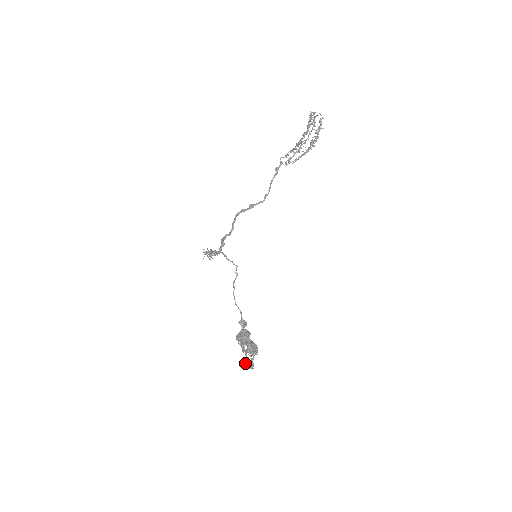
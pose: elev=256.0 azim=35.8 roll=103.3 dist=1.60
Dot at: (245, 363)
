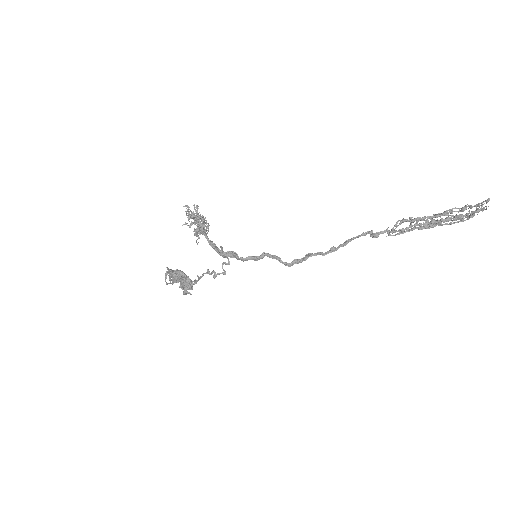
Dot at: (165, 280)
